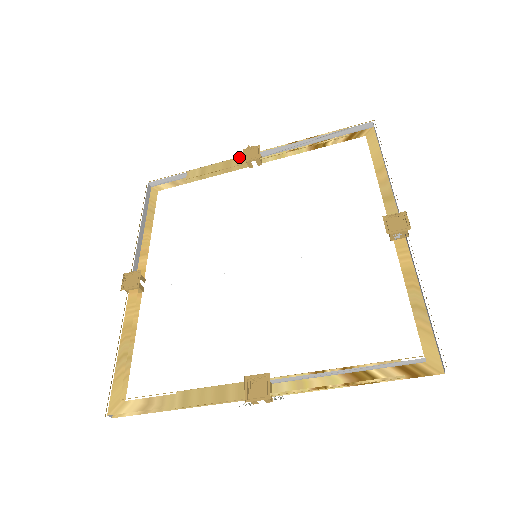
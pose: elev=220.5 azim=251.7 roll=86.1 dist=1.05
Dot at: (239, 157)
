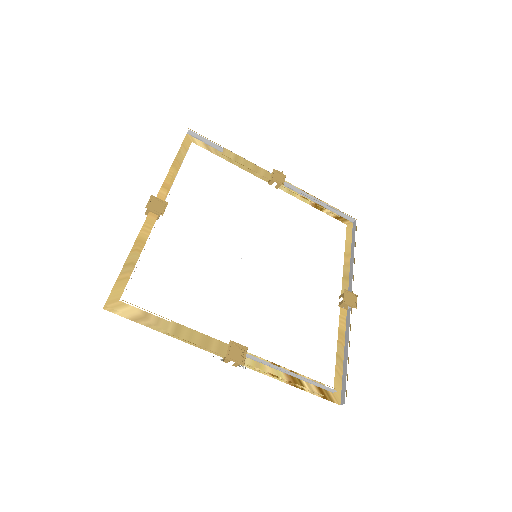
Dot at: (267, 171)
